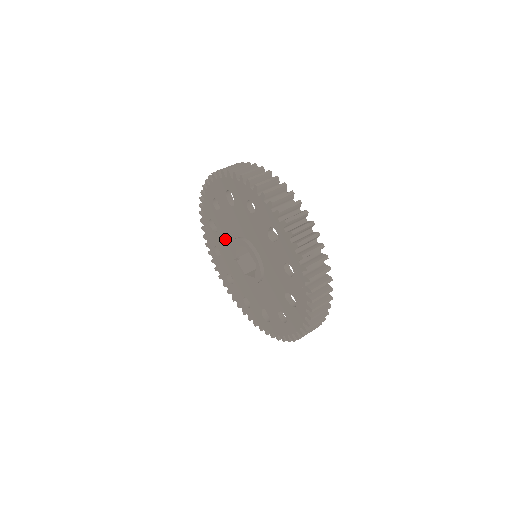
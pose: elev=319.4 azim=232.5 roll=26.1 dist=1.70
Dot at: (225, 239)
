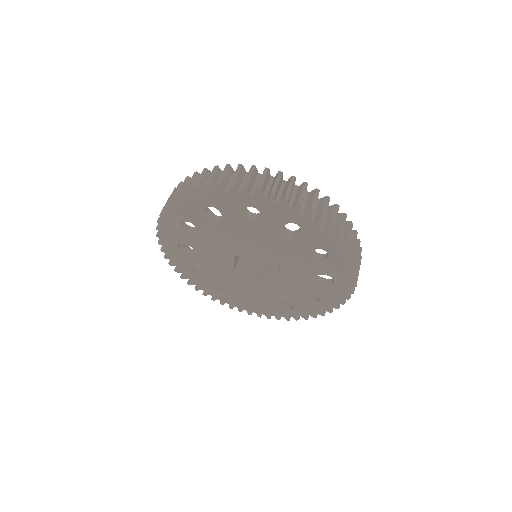
Dot at: (227, 234)
